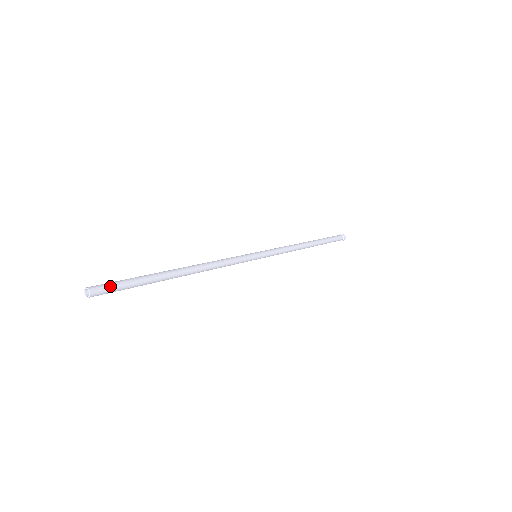
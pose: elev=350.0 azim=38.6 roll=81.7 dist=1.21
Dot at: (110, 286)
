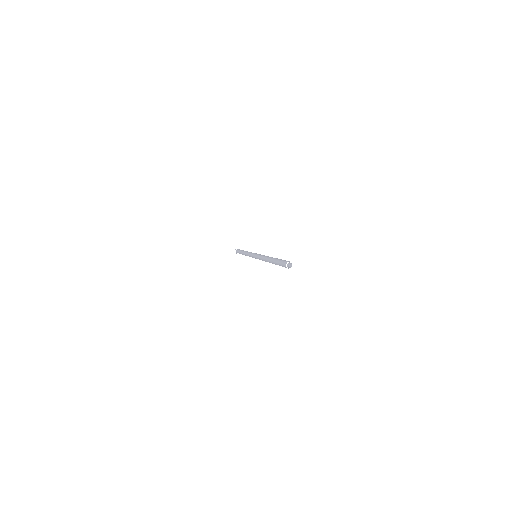
Dot at: occluded
